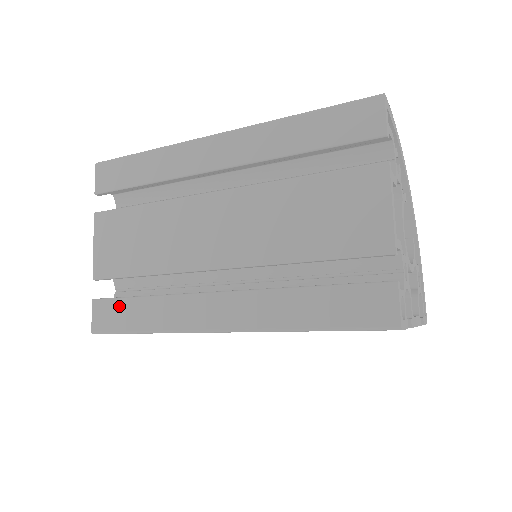
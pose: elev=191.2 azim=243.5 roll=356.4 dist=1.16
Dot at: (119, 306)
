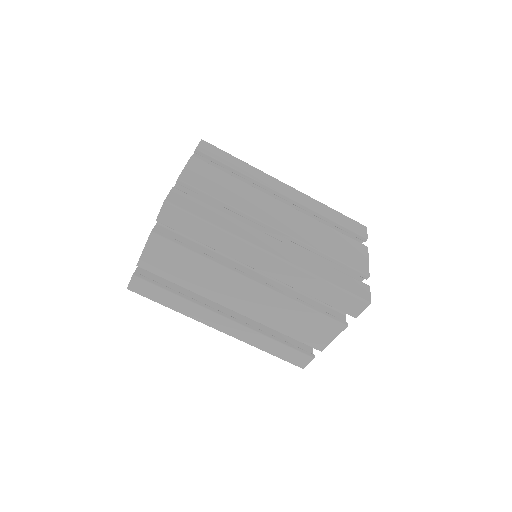
Dot at: (197, 203)
